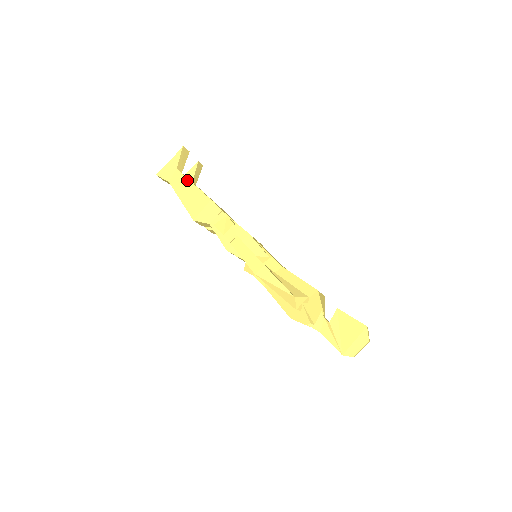
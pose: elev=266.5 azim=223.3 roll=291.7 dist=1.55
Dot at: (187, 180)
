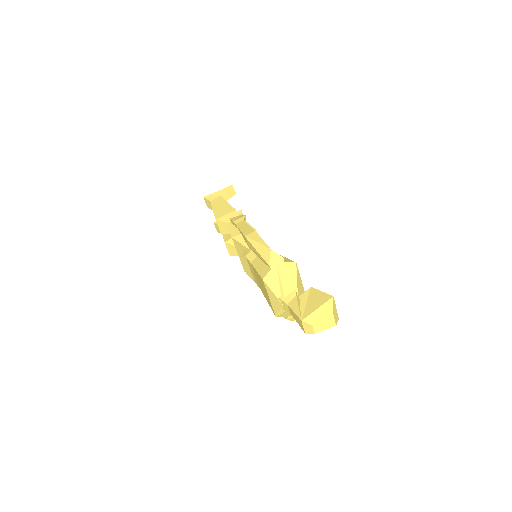
Dot at: (224, 201)
